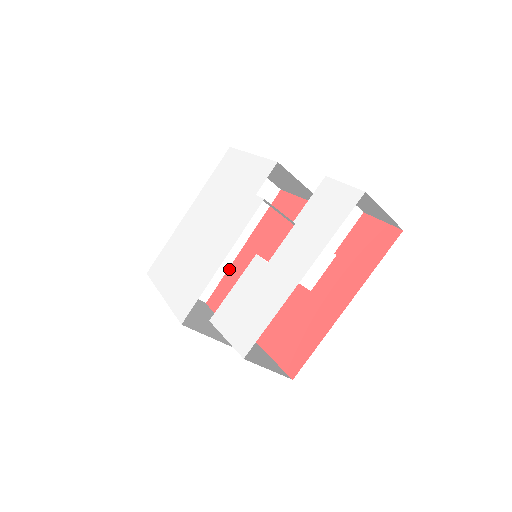
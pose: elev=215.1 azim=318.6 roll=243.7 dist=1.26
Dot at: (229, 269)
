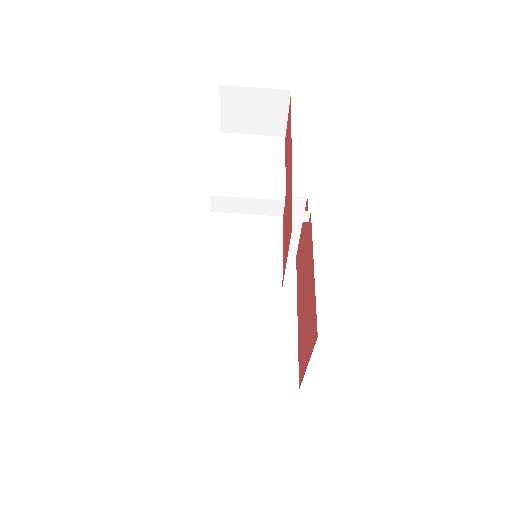
Dot at: (298, 342)
